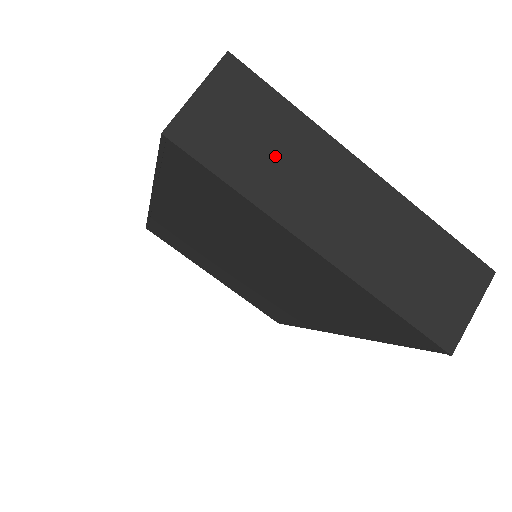
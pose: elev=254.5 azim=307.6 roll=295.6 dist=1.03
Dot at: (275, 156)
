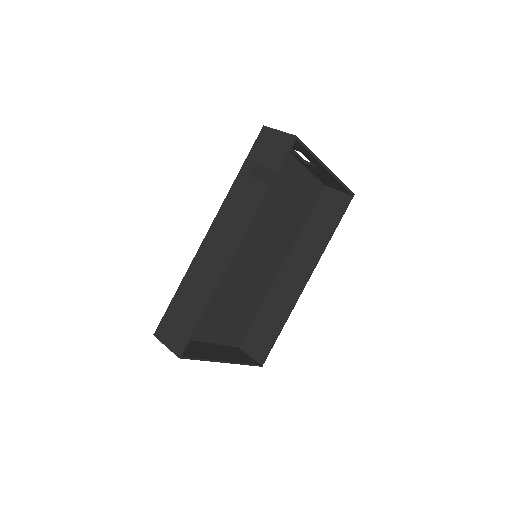
Dot at: (192, 349)
